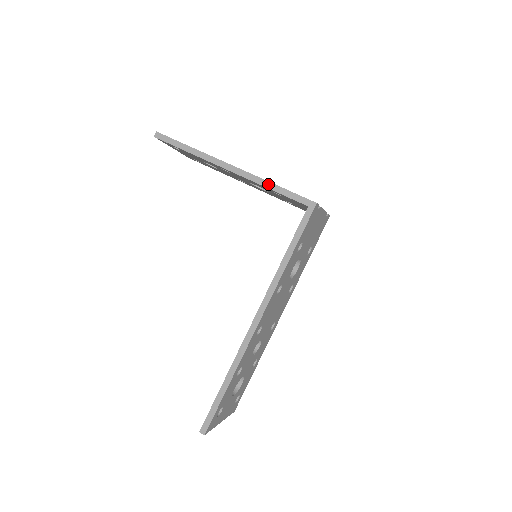
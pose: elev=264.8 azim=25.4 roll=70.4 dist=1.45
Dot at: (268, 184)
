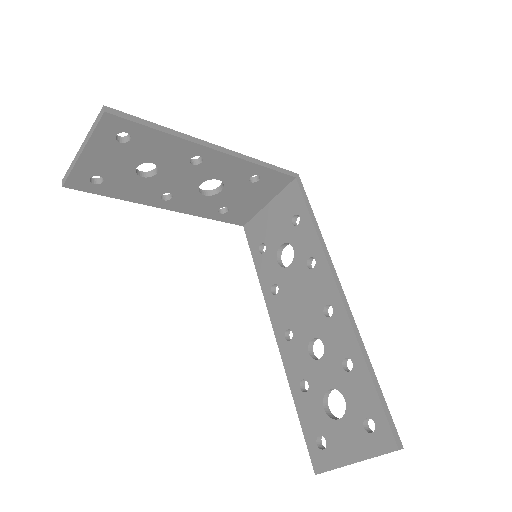
Dot at: (259, 162)
